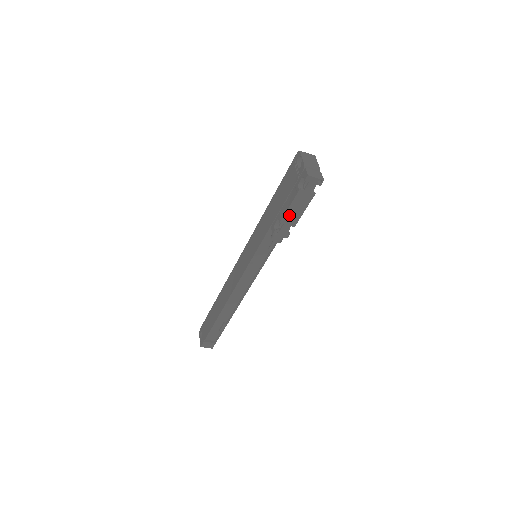
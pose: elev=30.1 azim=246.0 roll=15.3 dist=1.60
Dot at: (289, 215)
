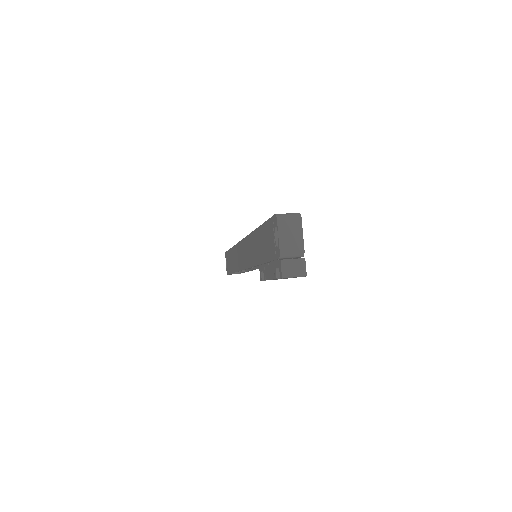
Dot at: occluded
